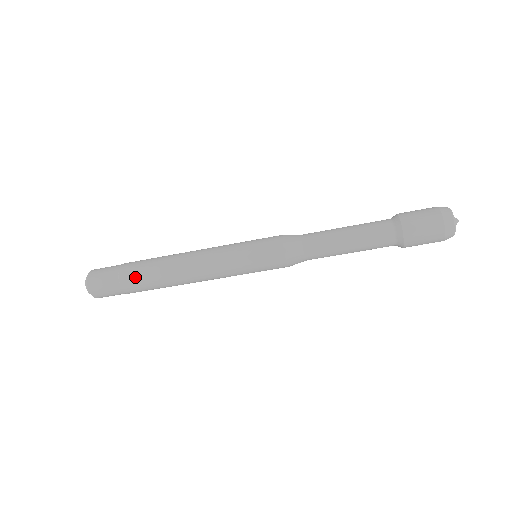
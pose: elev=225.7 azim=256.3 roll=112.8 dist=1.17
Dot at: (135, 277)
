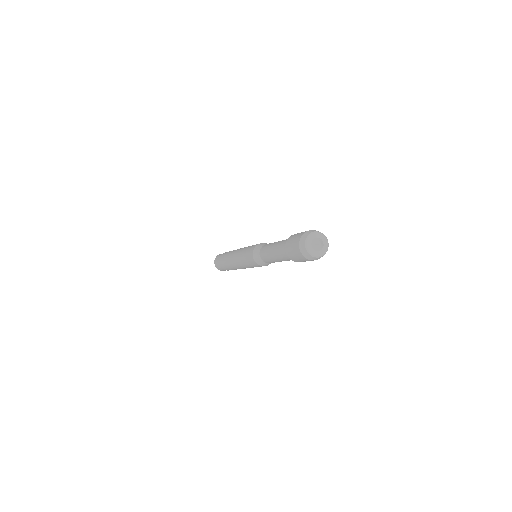
Dot at: (222, 262)
